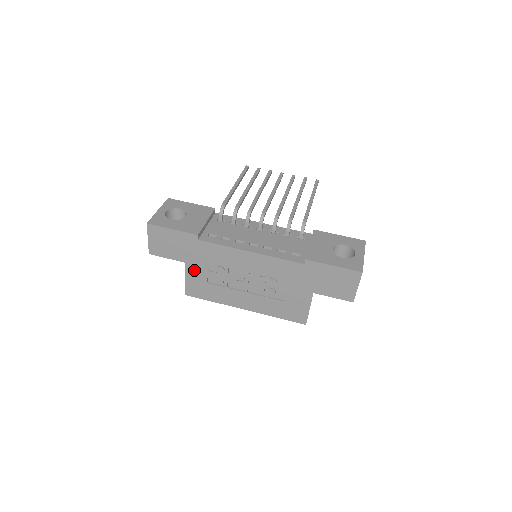
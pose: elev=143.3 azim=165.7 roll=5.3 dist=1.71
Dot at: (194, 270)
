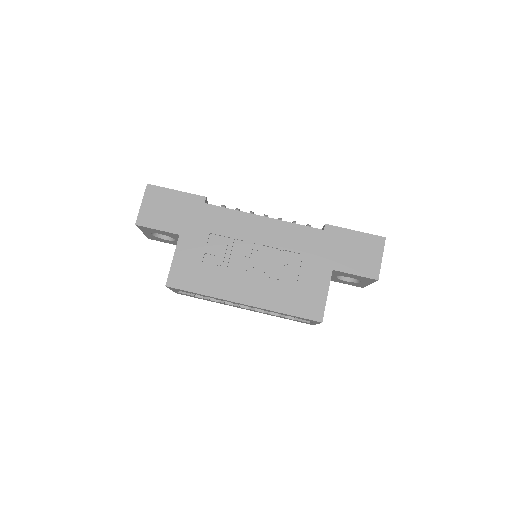
Dot at: (189, 245)
